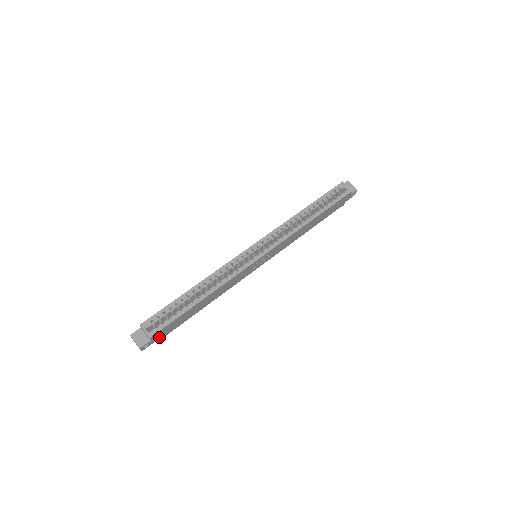
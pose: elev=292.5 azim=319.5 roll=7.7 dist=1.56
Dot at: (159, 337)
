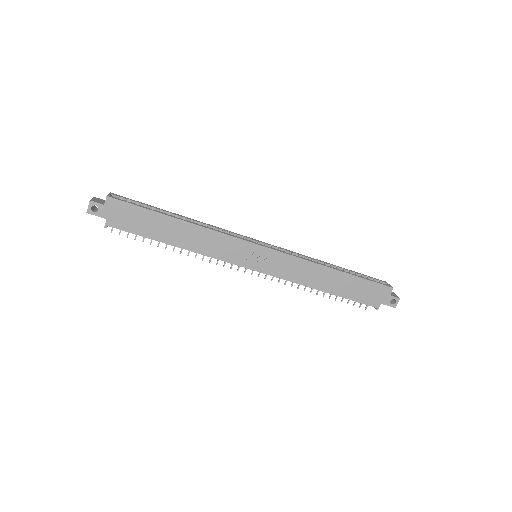
Dot at: (112, 217)
